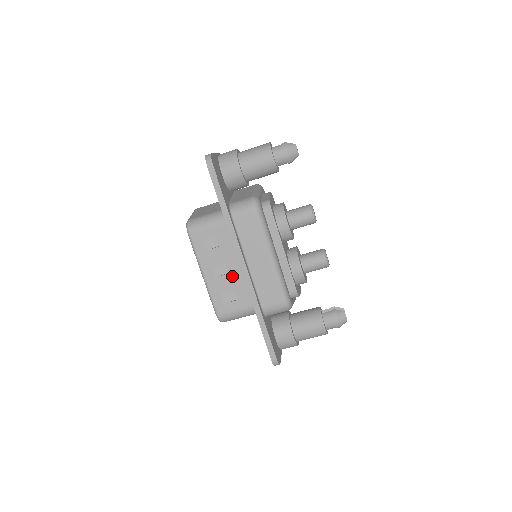
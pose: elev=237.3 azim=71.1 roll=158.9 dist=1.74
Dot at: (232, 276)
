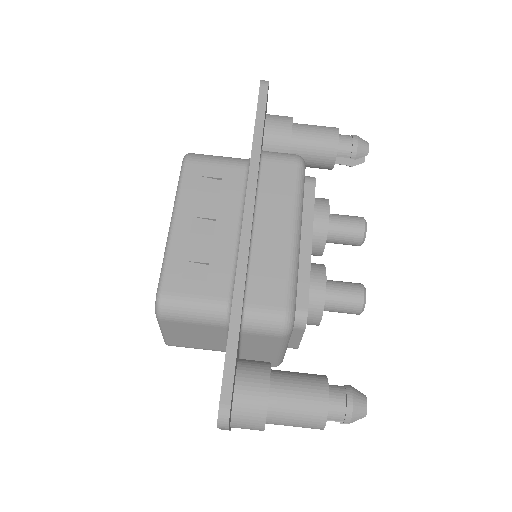
Dot at: (217, 241)
